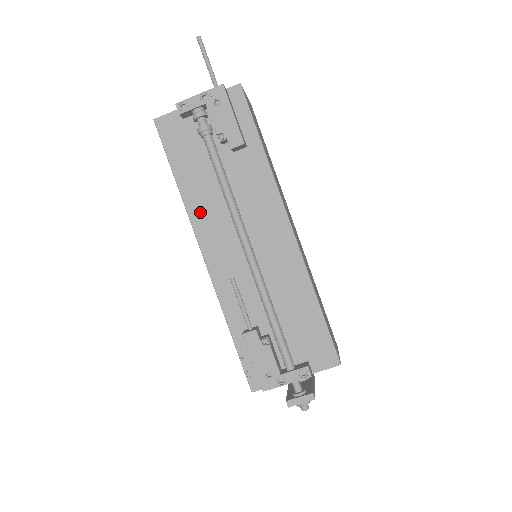
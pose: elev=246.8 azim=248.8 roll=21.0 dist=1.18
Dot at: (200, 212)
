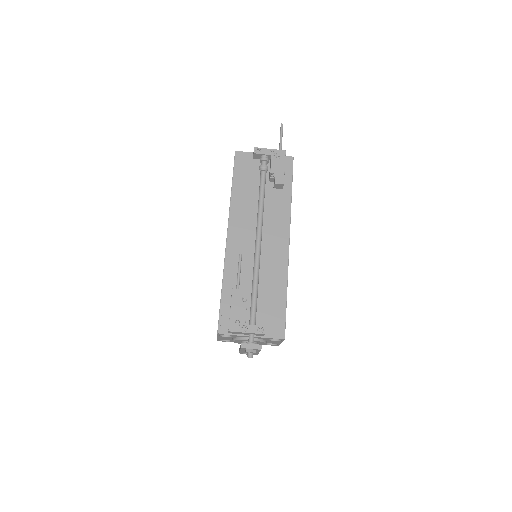
Dot at: (238, 210)
